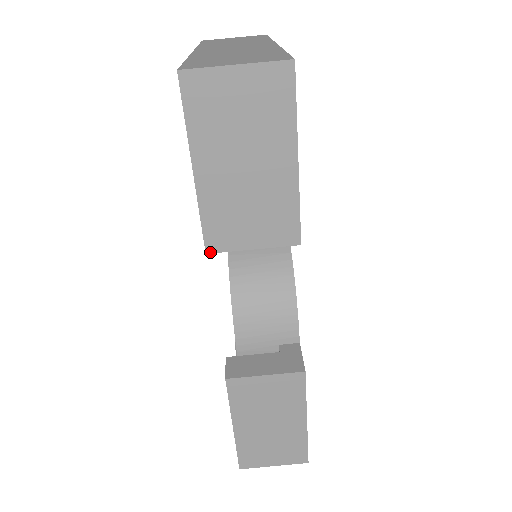
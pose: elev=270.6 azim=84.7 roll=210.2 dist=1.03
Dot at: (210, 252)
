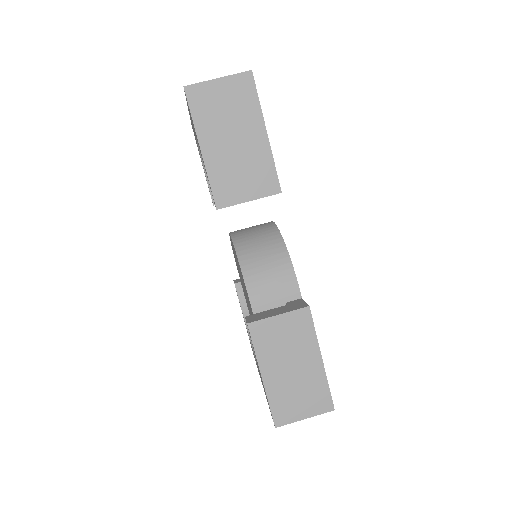
Dot at: (219, 208)
